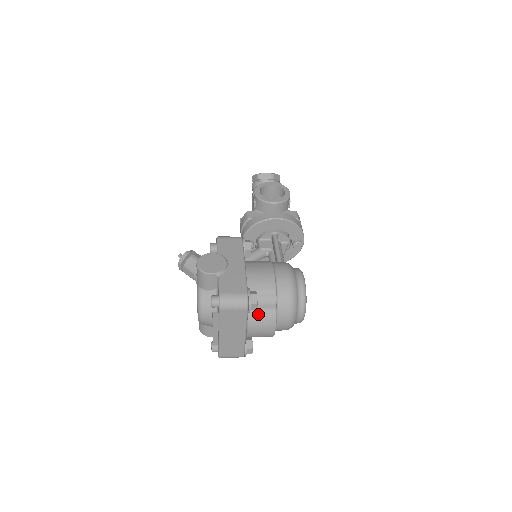
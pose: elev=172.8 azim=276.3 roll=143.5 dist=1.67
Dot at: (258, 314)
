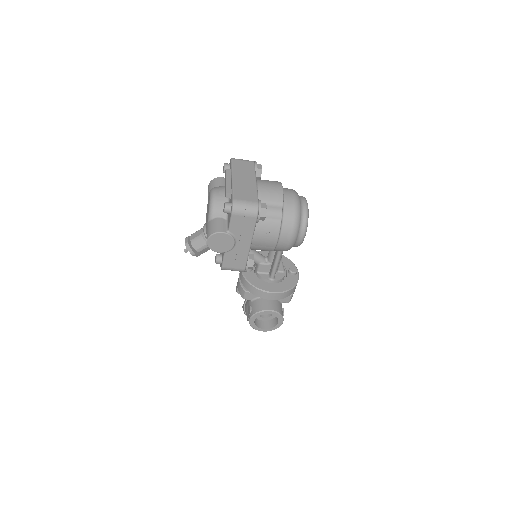
Dot at: occluded
